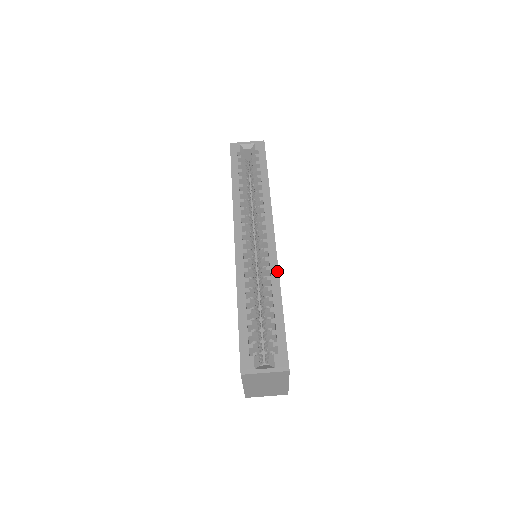
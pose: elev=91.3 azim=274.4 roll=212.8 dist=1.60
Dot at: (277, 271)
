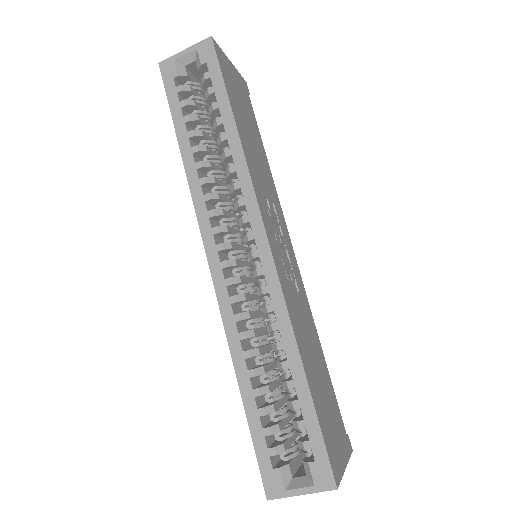
Dot at: (285, 311)
